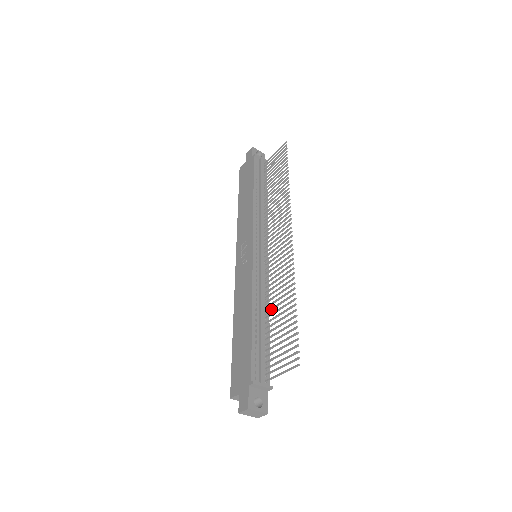
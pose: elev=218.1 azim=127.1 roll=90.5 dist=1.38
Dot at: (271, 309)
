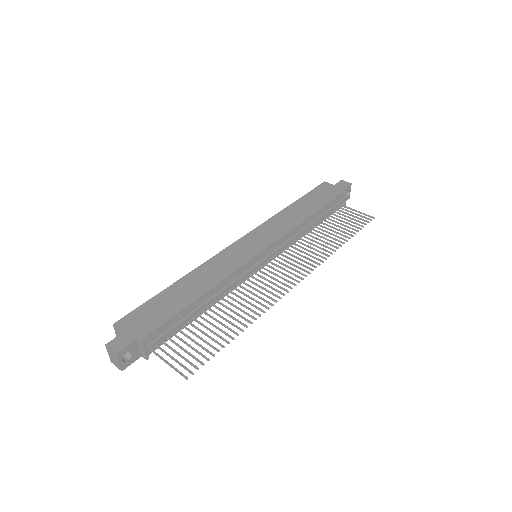
Dot at: (218, 308)
